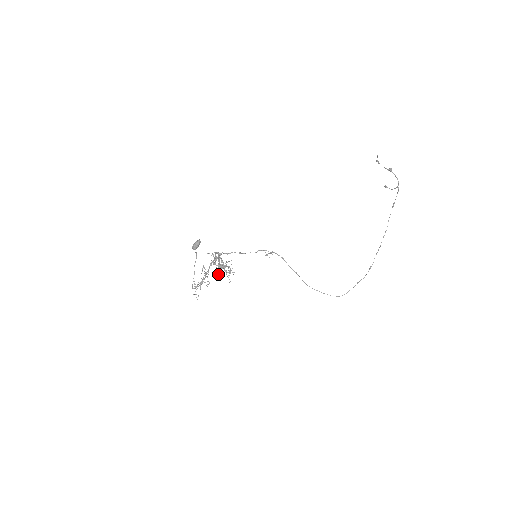
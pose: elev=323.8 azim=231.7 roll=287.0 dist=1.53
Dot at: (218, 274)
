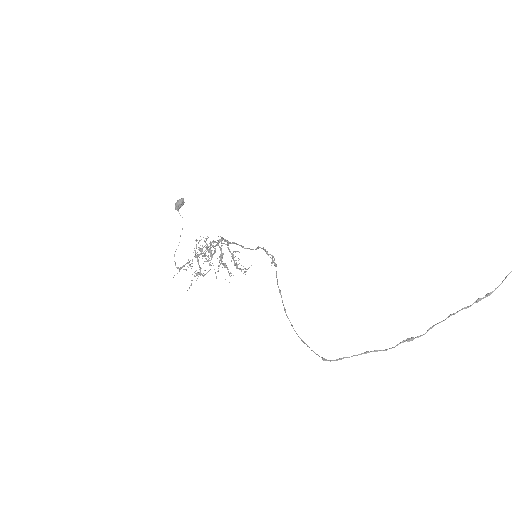
Dot at: occluded
